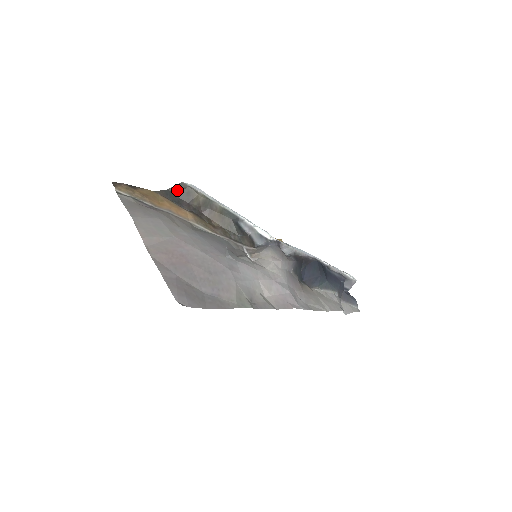
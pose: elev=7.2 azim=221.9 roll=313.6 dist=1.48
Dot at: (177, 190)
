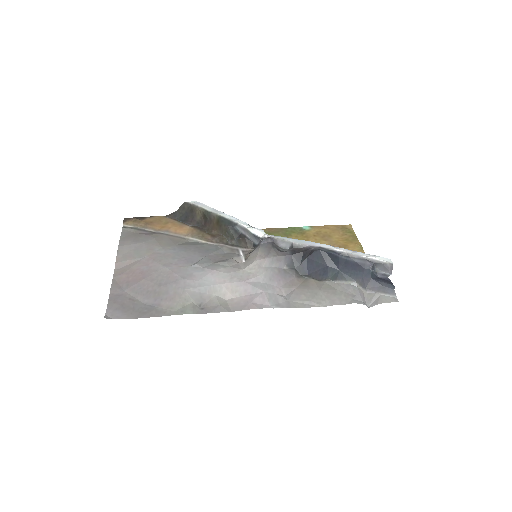
Dot at: (183, 210)
